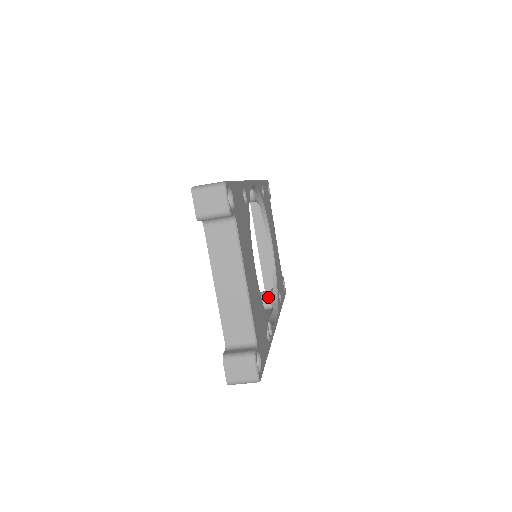
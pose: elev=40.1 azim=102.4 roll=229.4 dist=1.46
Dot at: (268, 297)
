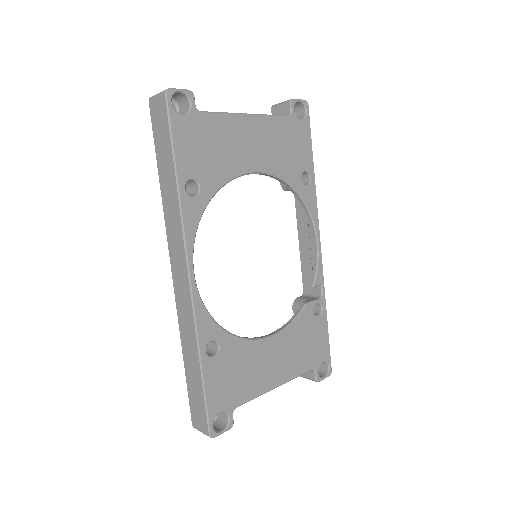
Dot at: occluded
